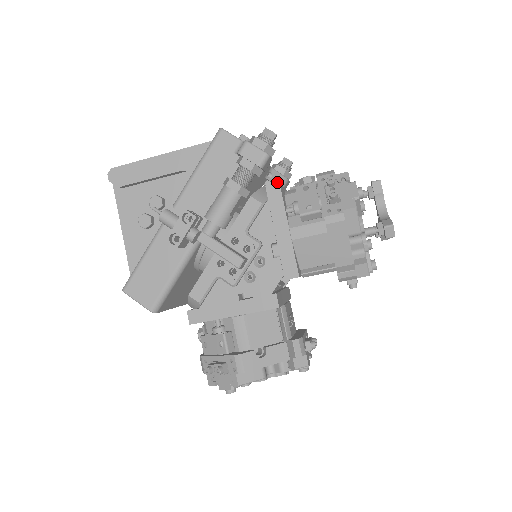
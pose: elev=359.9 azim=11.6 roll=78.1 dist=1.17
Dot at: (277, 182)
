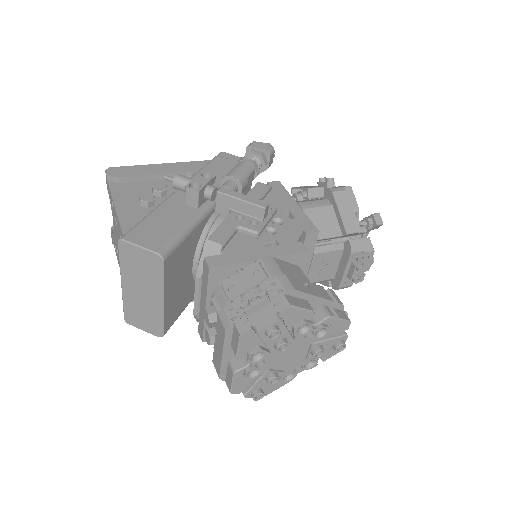
Dot at: occluded
